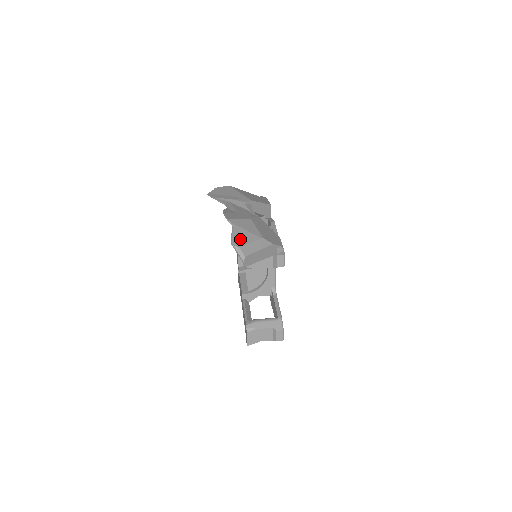
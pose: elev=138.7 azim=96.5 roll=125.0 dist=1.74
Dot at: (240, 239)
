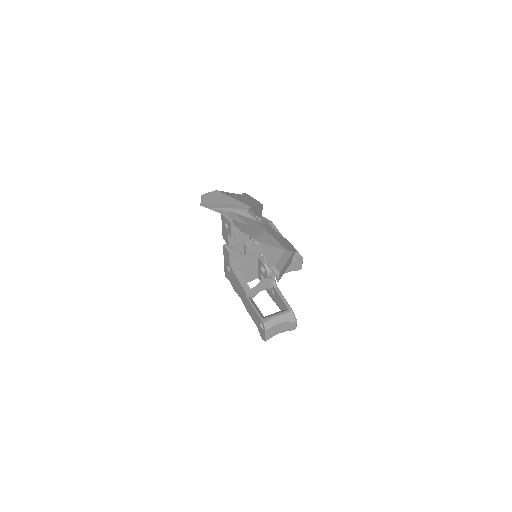
Dot at: (271, 257)
